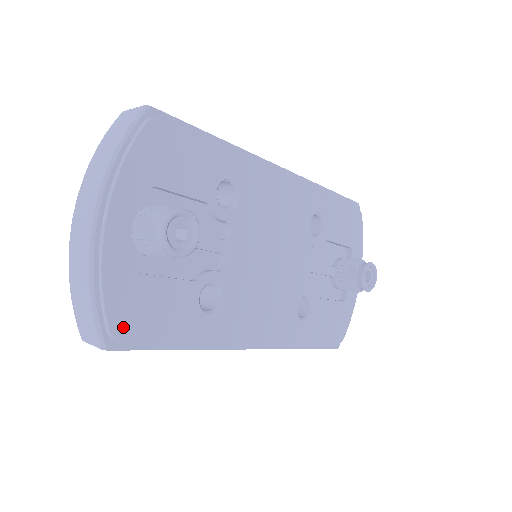
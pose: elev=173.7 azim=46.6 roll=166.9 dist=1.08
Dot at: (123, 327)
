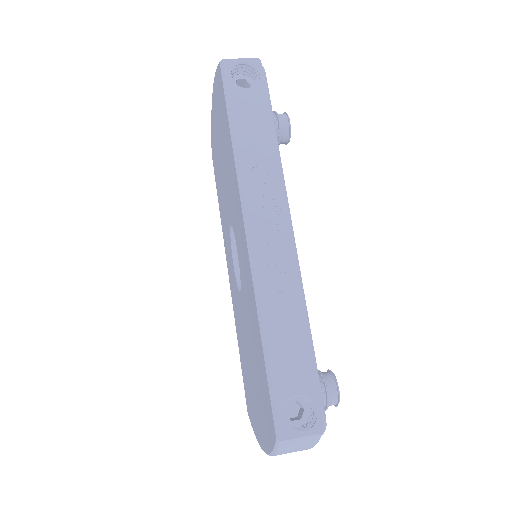
Dot at: occluded
